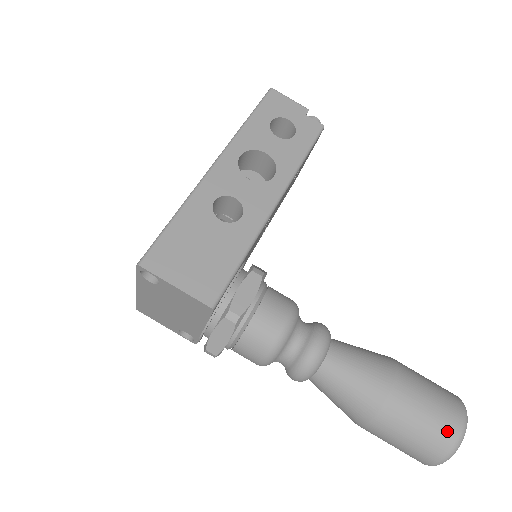
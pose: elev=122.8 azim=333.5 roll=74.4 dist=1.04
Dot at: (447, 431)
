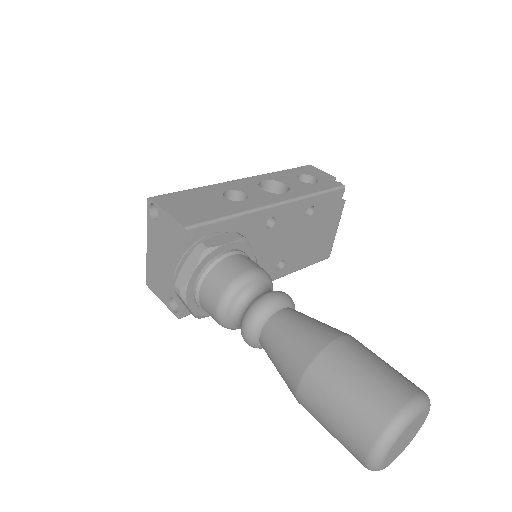
Dot at: (389, 397)
